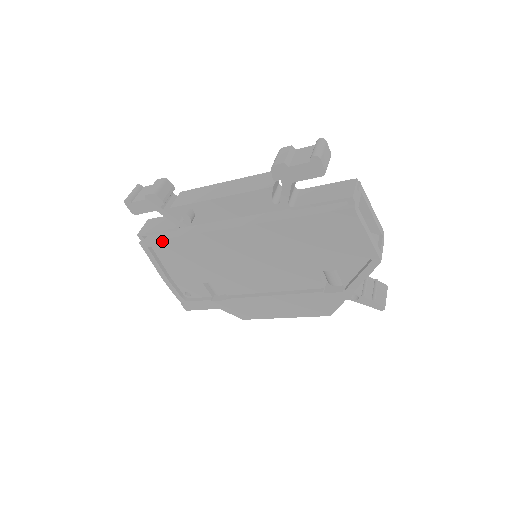
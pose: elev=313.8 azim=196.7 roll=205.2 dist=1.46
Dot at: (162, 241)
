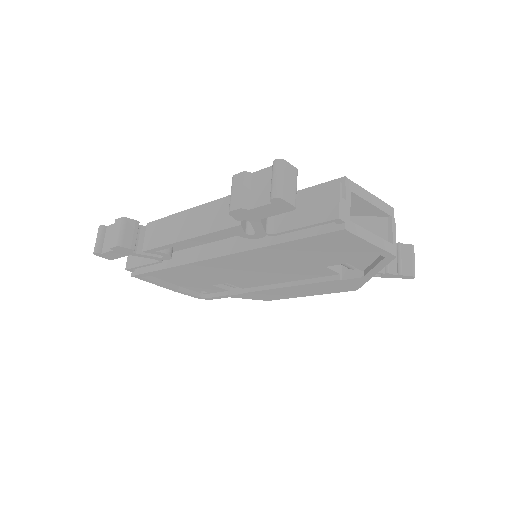
Dot at: (152, 273)
